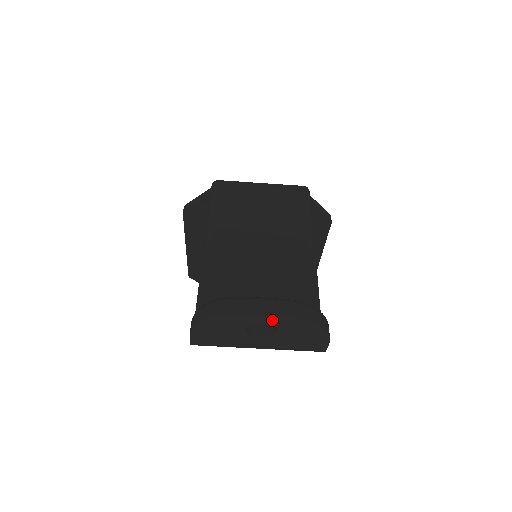
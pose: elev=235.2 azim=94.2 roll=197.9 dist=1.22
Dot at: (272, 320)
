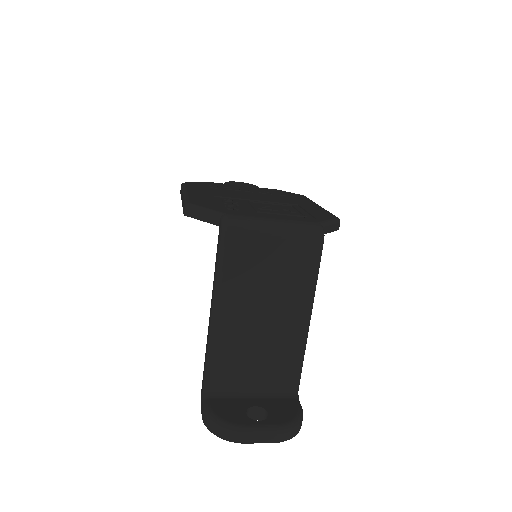
Dot at: occluded
